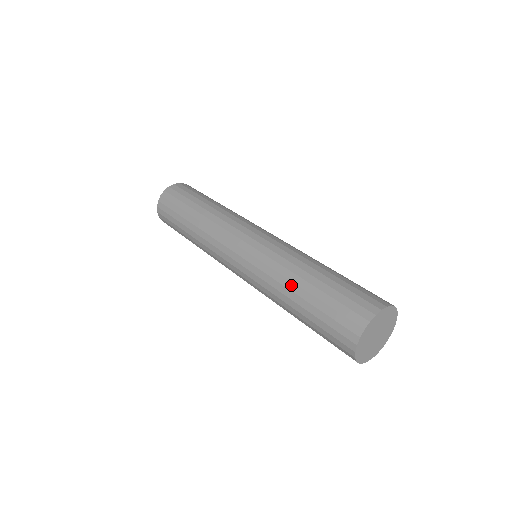
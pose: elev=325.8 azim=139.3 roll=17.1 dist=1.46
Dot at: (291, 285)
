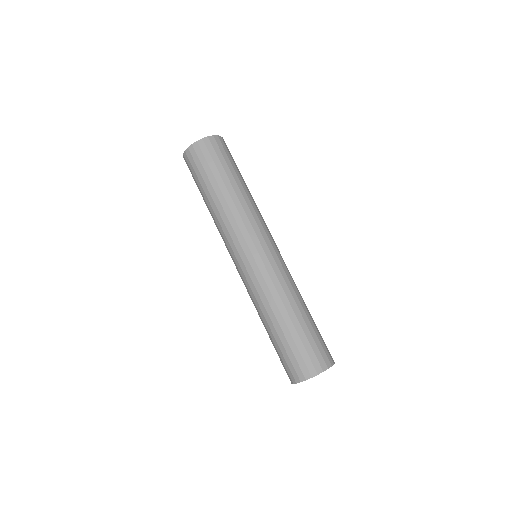
Dot at: (264, 320)
